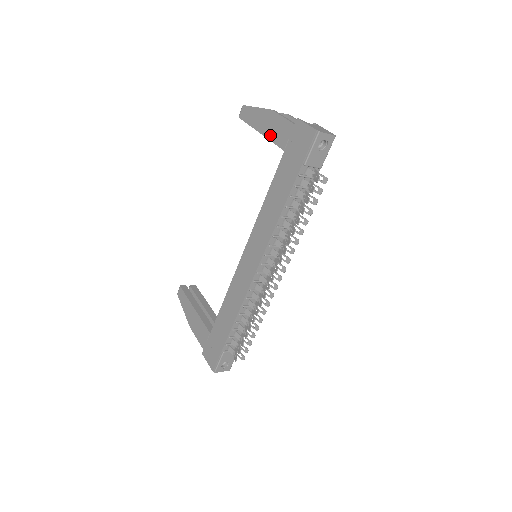
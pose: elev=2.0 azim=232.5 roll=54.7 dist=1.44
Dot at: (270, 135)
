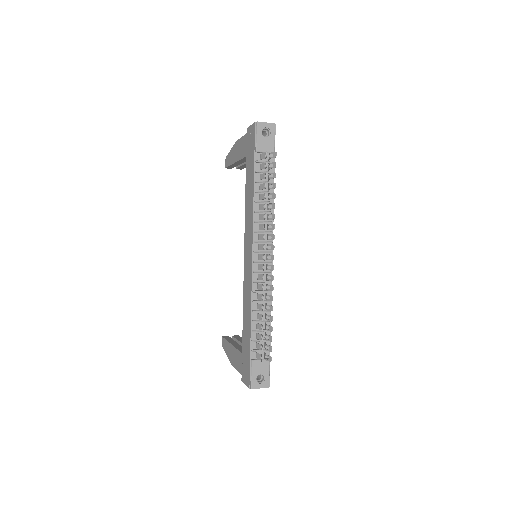
Dot at: (239, 157)
